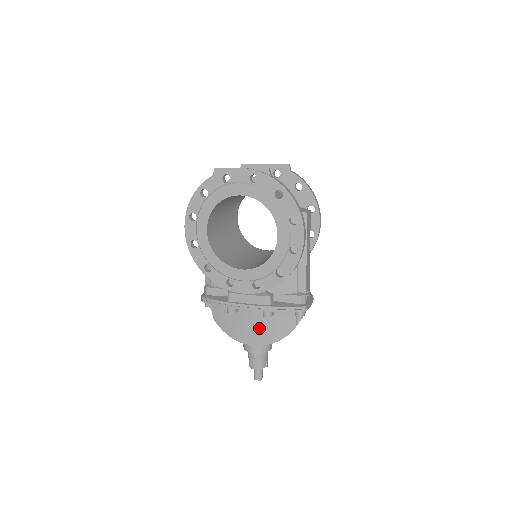
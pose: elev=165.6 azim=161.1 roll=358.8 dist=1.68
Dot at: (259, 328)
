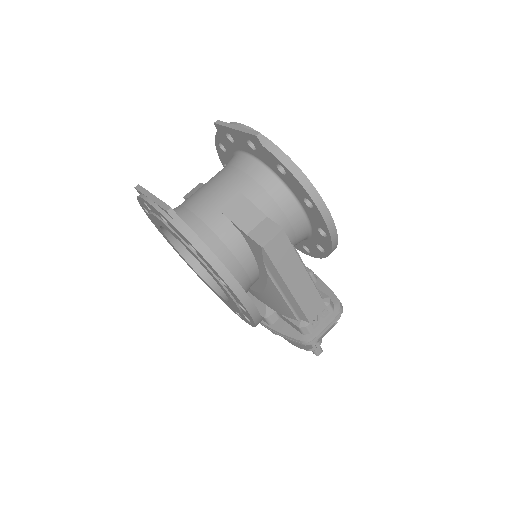
Dot at: occluded
